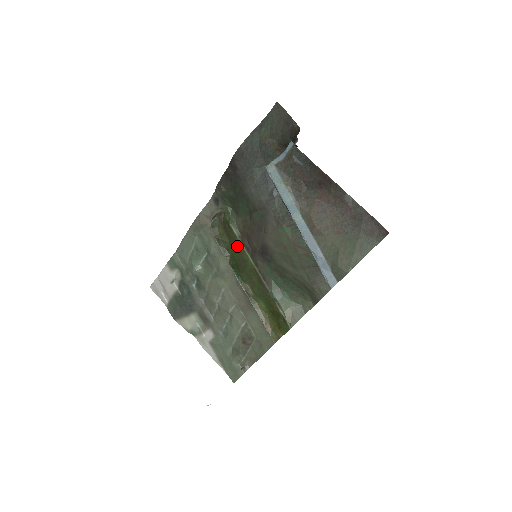
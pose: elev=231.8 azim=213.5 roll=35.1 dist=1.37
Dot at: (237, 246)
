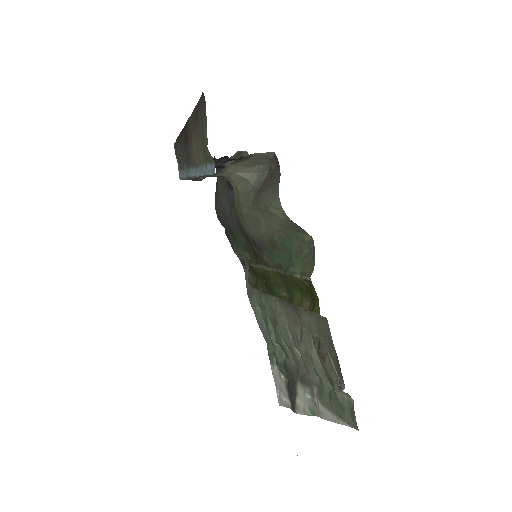
Dot at: (260, 273)
